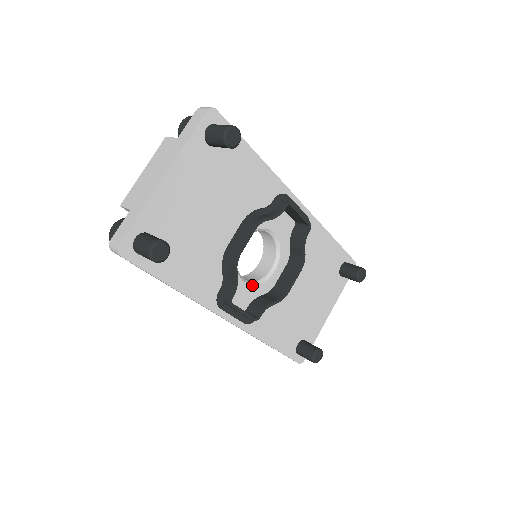
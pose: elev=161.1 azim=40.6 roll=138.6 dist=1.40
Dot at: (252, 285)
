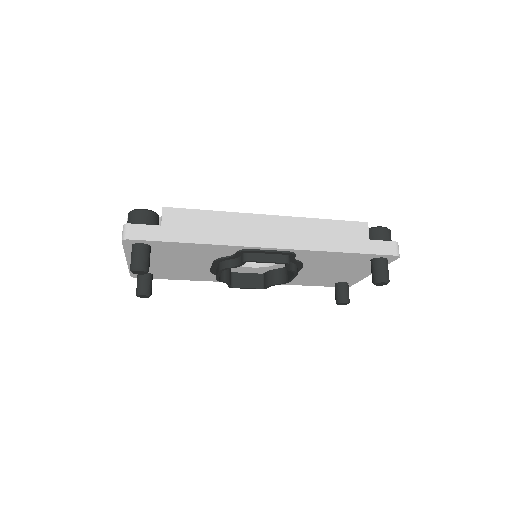
Dot at: (261, 267)
